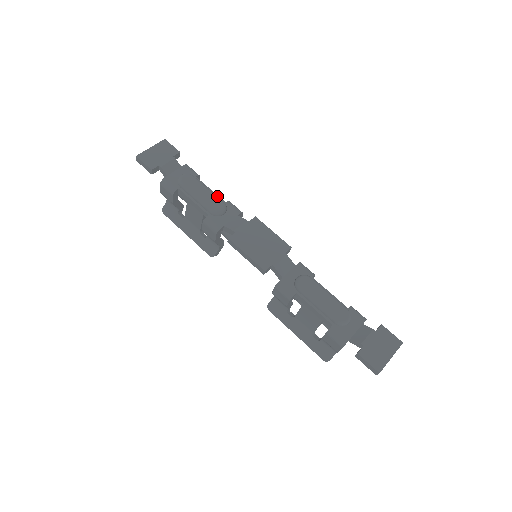
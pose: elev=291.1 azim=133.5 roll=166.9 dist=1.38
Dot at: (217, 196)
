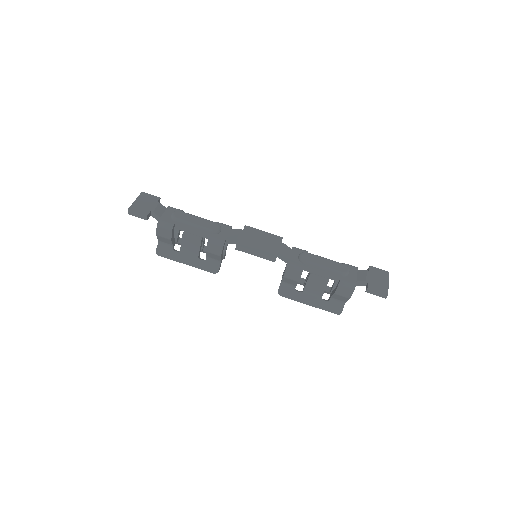
Dot at: occluded
